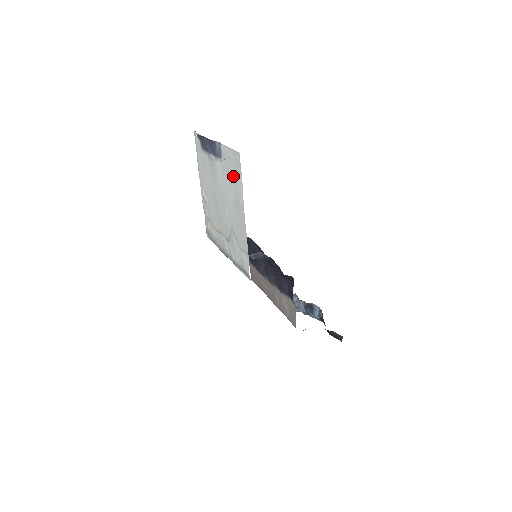
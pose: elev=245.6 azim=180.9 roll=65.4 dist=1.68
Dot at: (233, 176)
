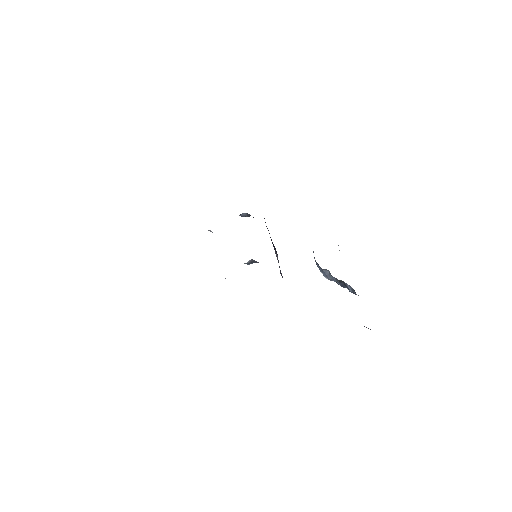
Dot at: occluded
